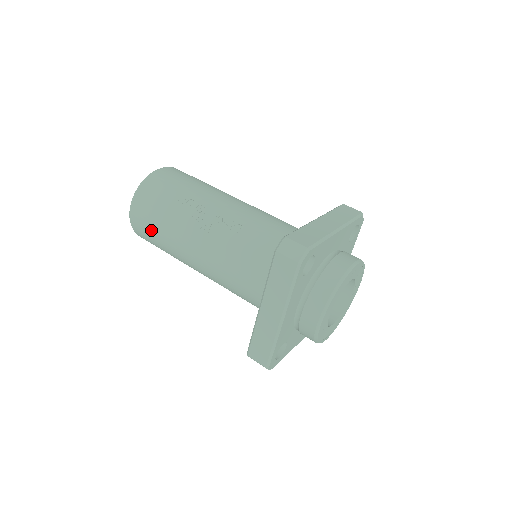
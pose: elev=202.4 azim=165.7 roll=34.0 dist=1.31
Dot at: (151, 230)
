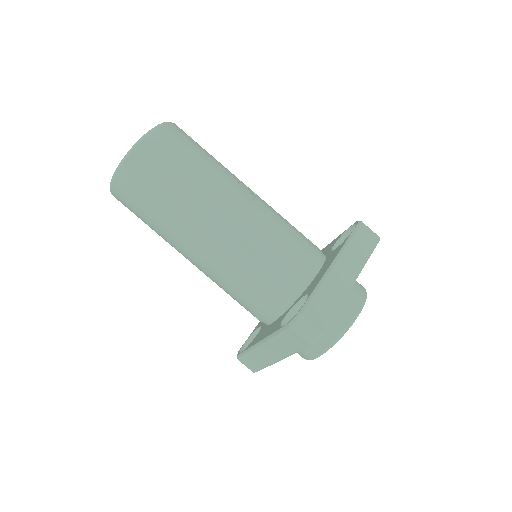
Dot at: (178, 159)
